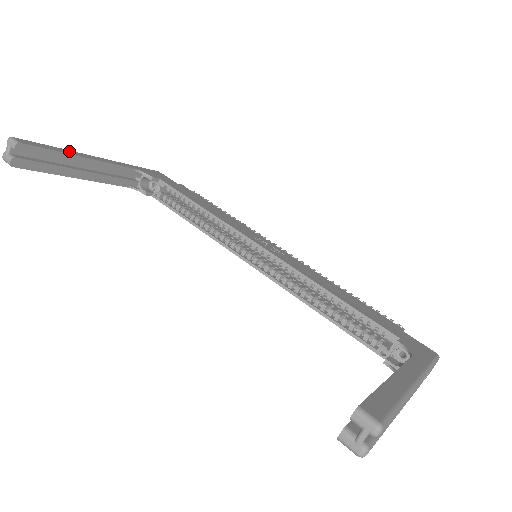
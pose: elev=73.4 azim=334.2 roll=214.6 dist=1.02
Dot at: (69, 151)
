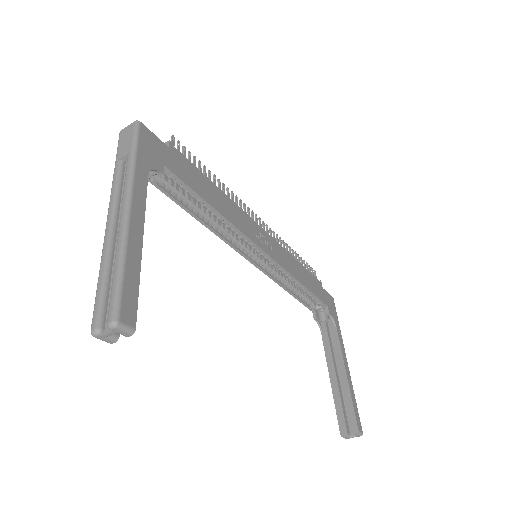
Dot at: (132, 249)
